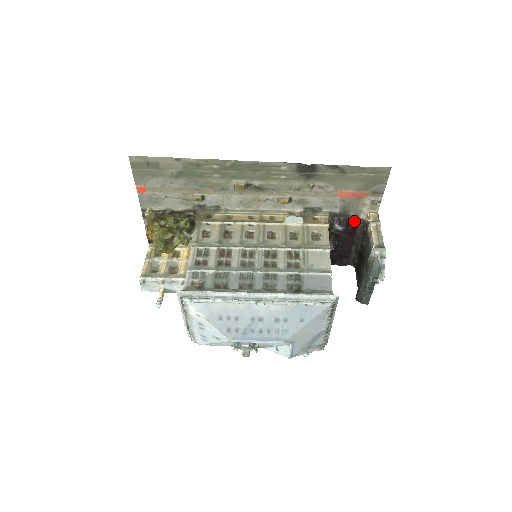
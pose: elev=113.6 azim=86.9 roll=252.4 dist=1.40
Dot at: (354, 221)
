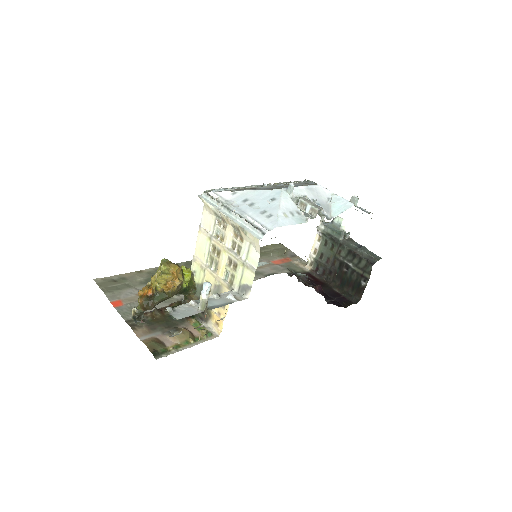
Dot at: (307, 274)
